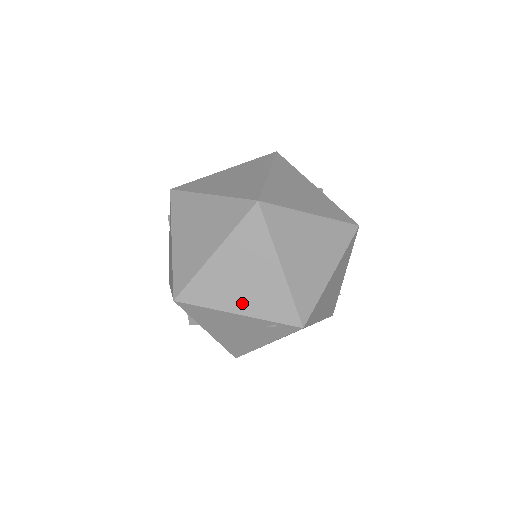
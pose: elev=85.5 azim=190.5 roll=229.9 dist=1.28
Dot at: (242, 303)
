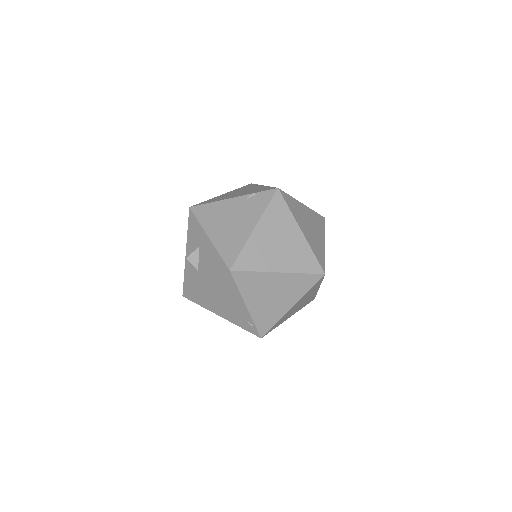
Dot at: (256, 304)
